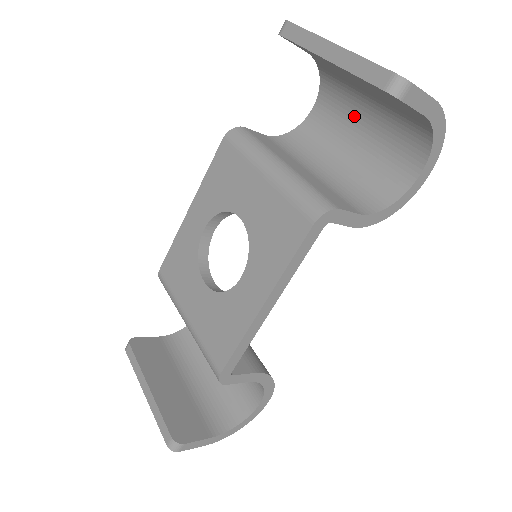
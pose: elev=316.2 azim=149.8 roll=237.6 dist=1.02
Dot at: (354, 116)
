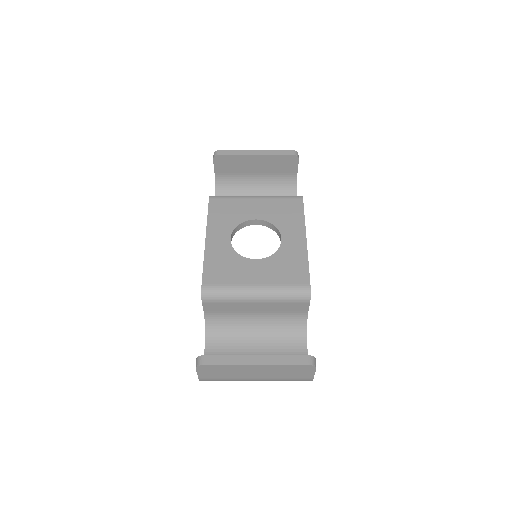
Dot at: occluded
